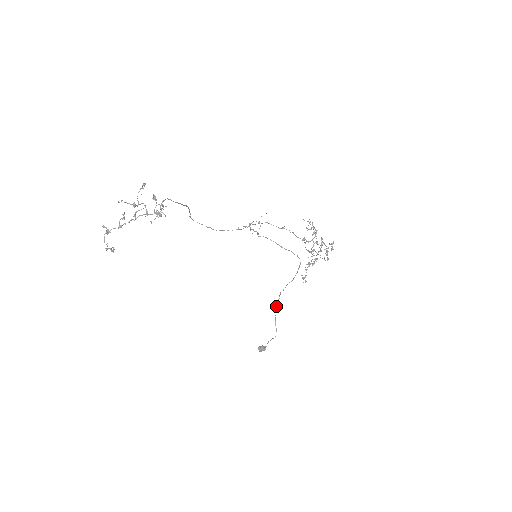
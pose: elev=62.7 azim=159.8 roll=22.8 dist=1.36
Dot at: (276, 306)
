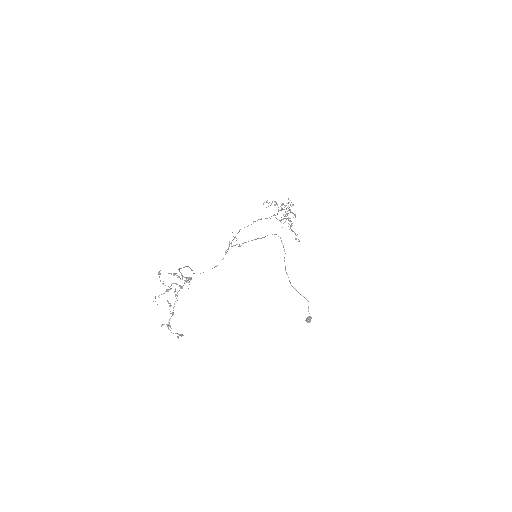
Dot at: (290, 283)
